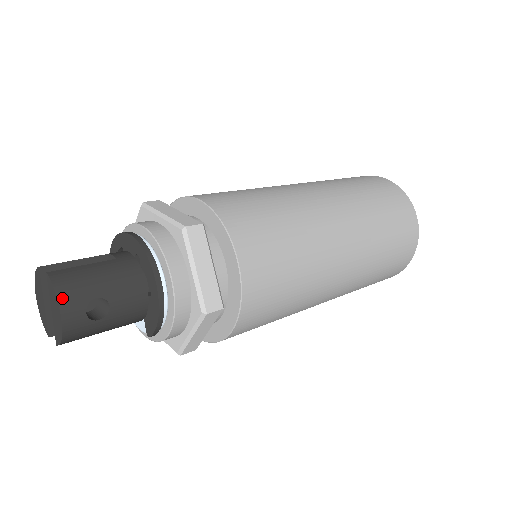
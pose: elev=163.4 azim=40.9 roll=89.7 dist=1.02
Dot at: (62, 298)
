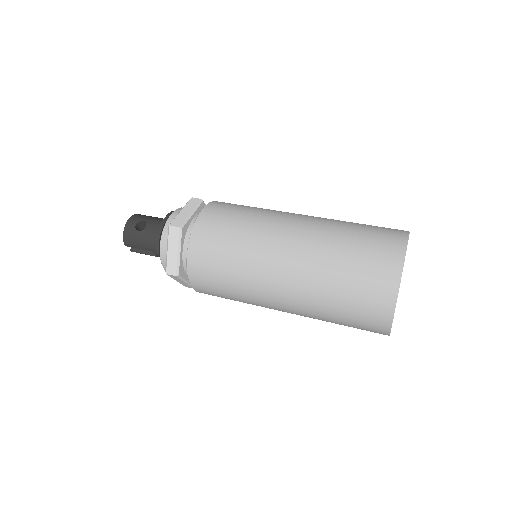
Dot at: (133, 217)
